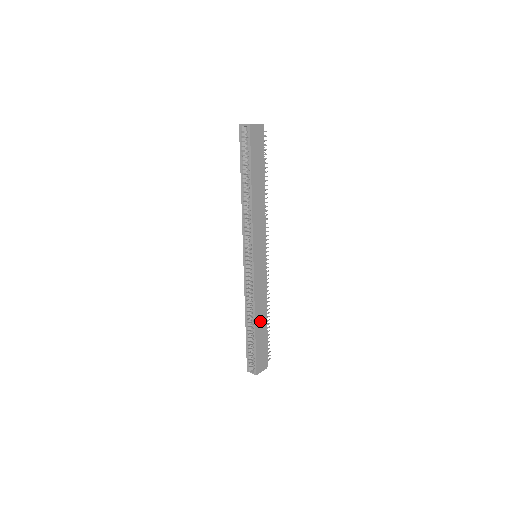
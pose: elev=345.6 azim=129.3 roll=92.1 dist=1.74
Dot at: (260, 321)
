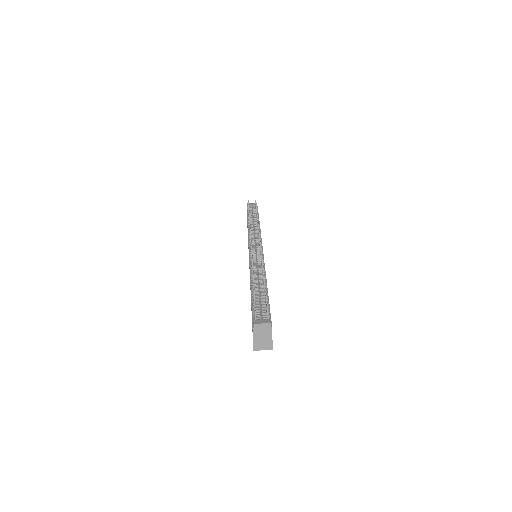
Dot at: occluded
